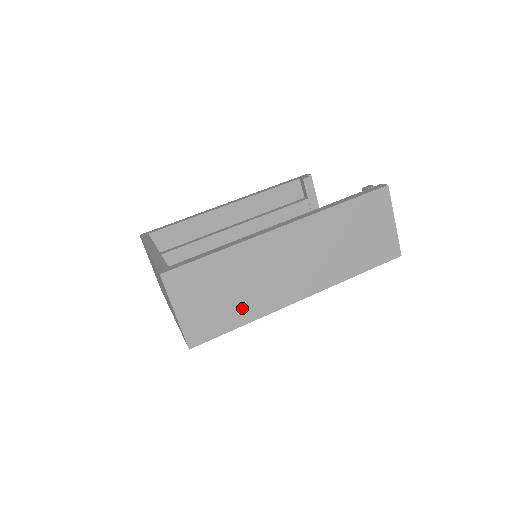
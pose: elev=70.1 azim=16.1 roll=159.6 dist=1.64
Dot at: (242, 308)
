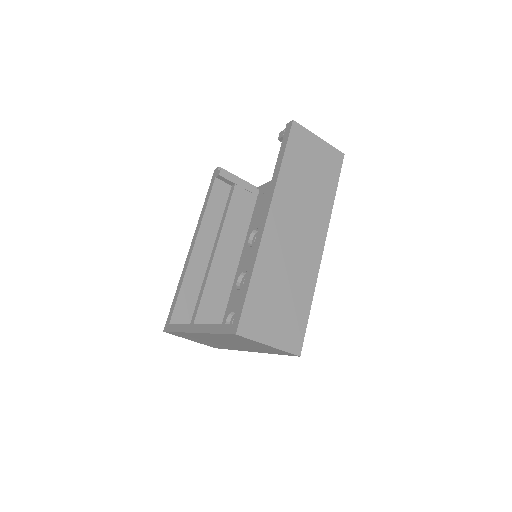
Dot at: (300, 295)
